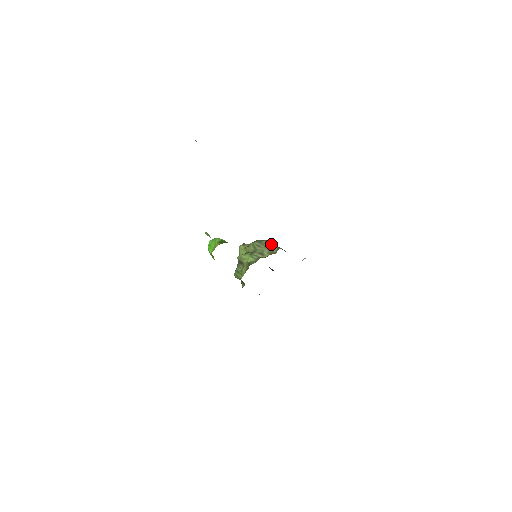
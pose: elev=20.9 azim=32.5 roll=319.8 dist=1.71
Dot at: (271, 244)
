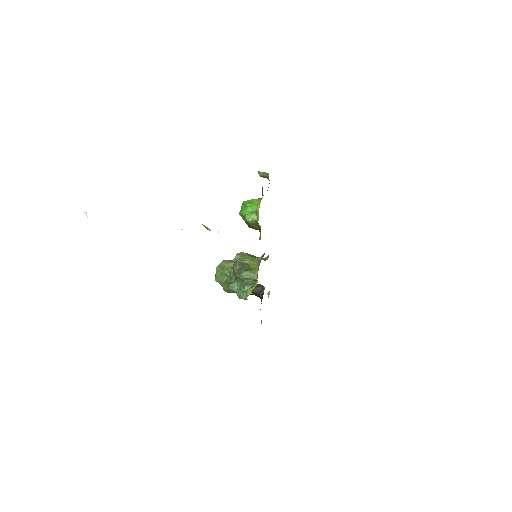
Dot at: (255, 256)
